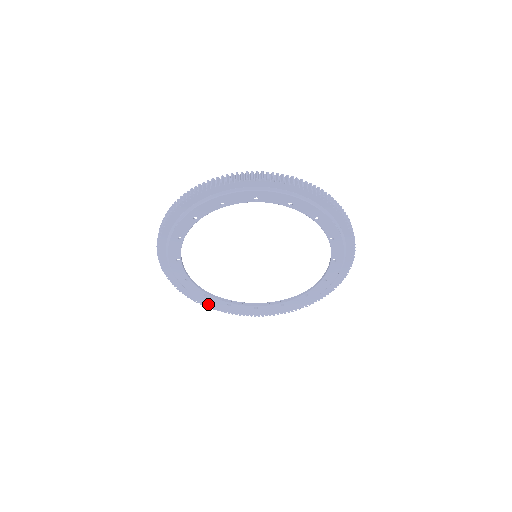
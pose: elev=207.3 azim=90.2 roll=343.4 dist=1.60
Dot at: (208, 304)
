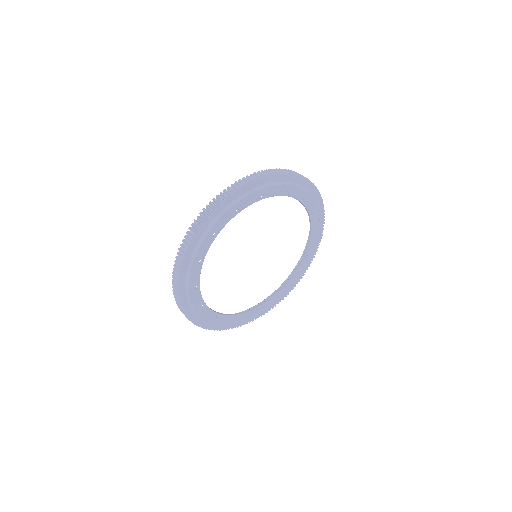
Dot at: (197, 319)
